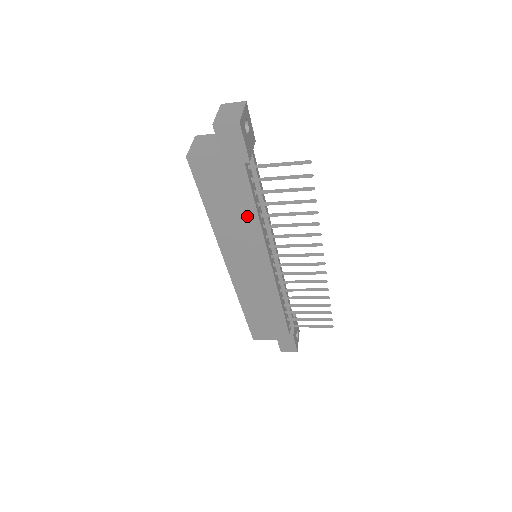
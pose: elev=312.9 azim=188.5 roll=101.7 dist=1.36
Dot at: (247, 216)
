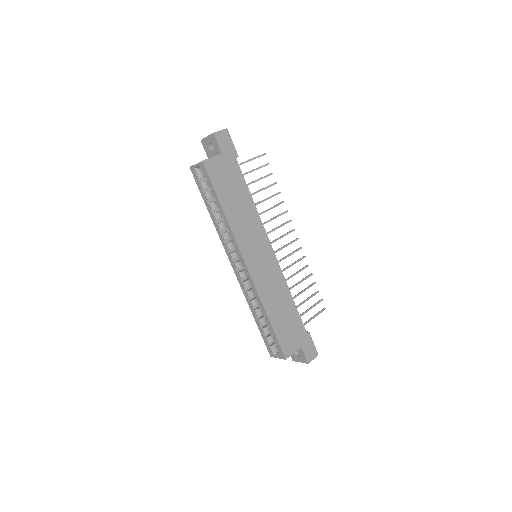
Dot at: (247, 203)
